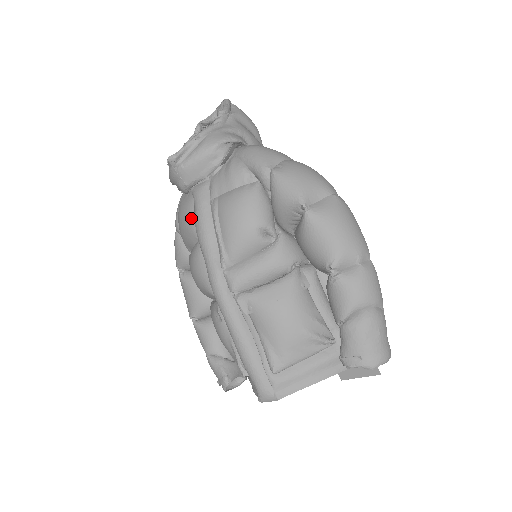
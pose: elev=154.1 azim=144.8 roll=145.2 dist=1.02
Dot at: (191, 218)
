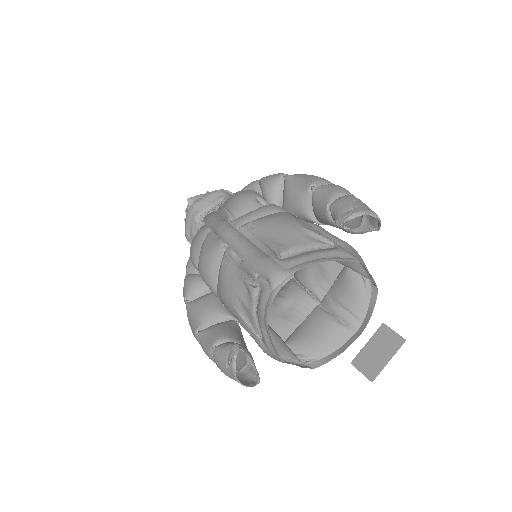
Dot at: (202, 228)
